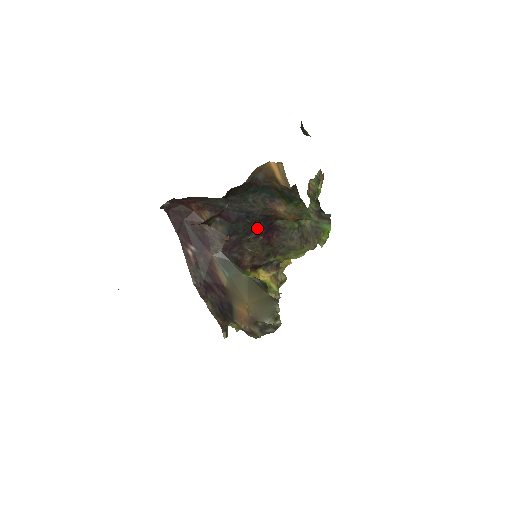
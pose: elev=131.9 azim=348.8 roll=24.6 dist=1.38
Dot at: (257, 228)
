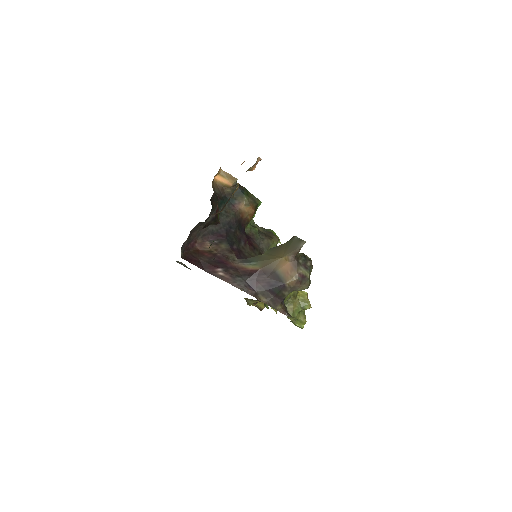
Dot at: (241, 235)
